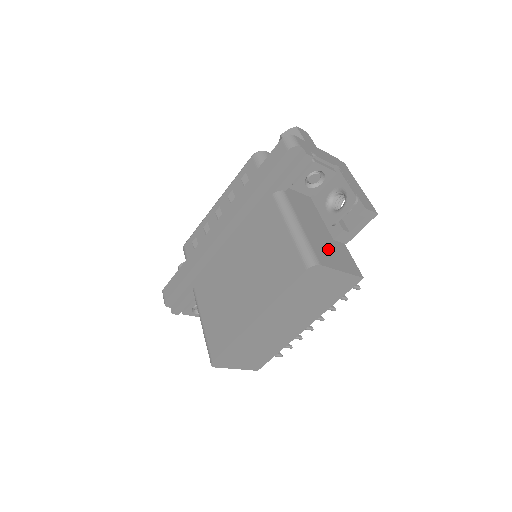
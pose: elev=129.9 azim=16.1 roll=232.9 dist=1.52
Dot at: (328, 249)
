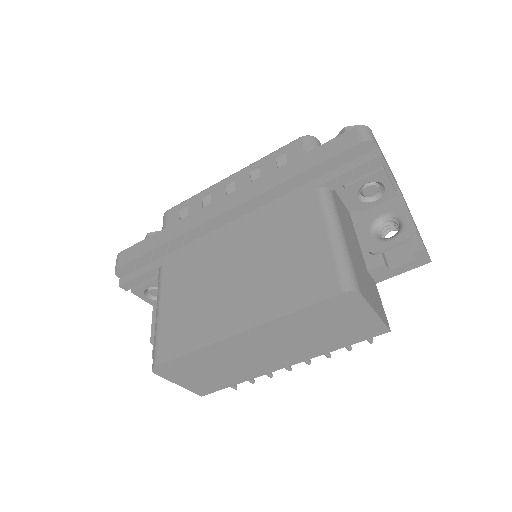
Dot at: (365, 279)
